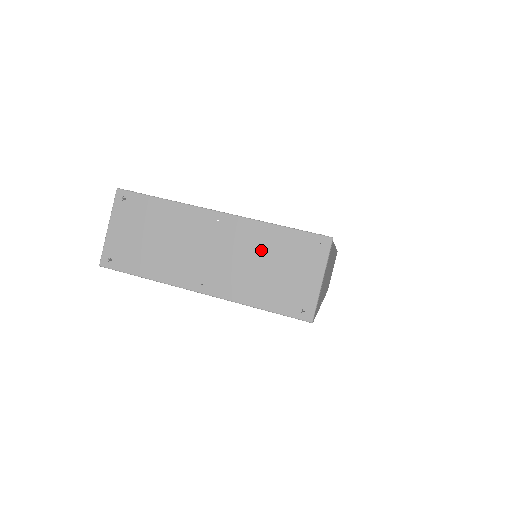
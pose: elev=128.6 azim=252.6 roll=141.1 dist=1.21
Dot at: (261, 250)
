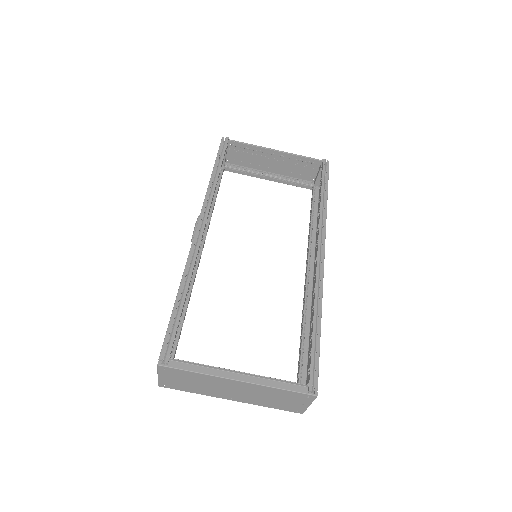
Dot at: (269, 394)
